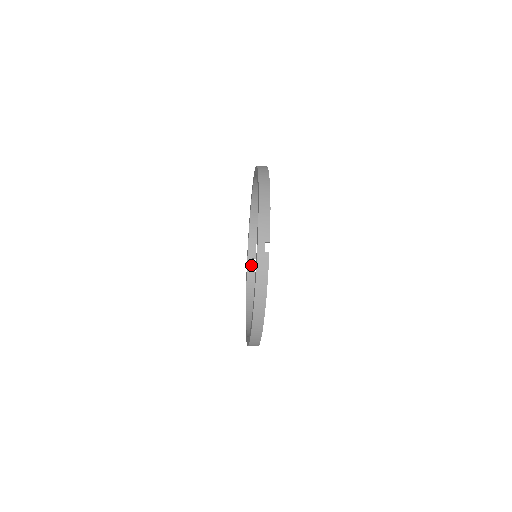
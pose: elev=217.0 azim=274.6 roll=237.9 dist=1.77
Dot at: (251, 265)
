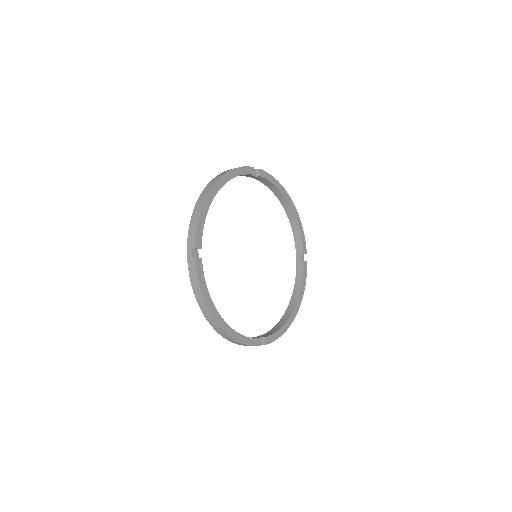
Dot at: (300, 261)
